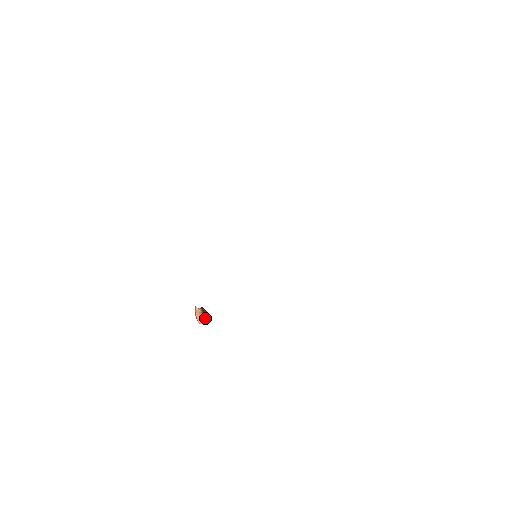
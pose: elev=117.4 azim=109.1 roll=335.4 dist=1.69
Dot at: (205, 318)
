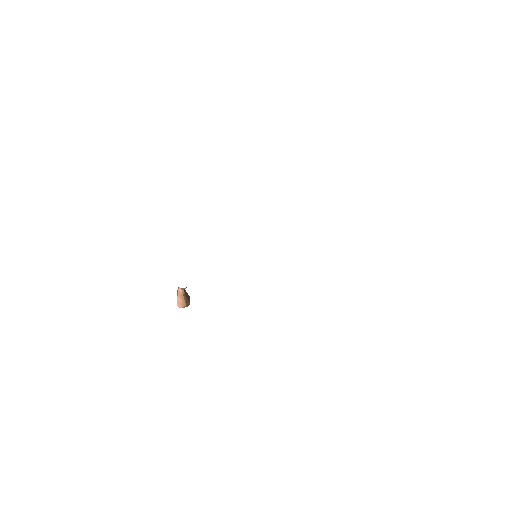
Dot at: (185, 302)
